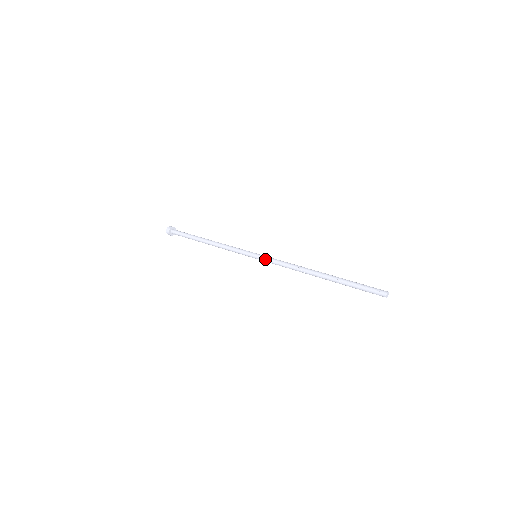
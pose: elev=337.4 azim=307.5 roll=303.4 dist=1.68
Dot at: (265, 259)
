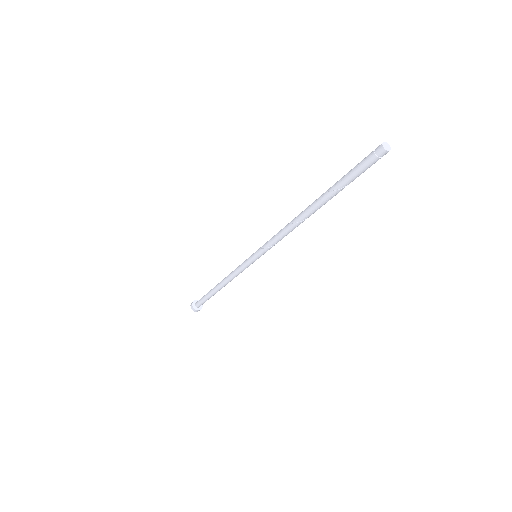
Dot at: (261, 249)
